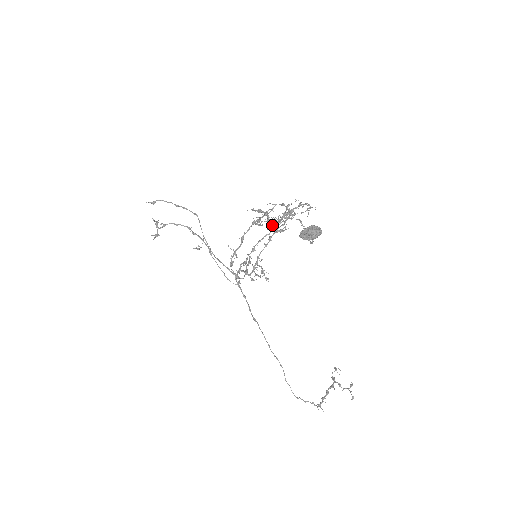
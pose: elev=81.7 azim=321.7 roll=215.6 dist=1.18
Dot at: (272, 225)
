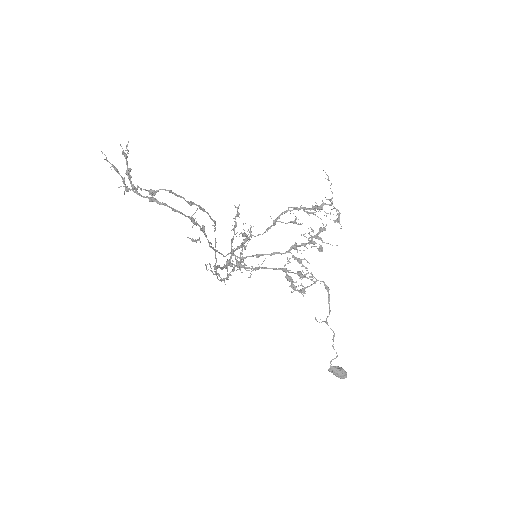
Dot at: (294, 246)
